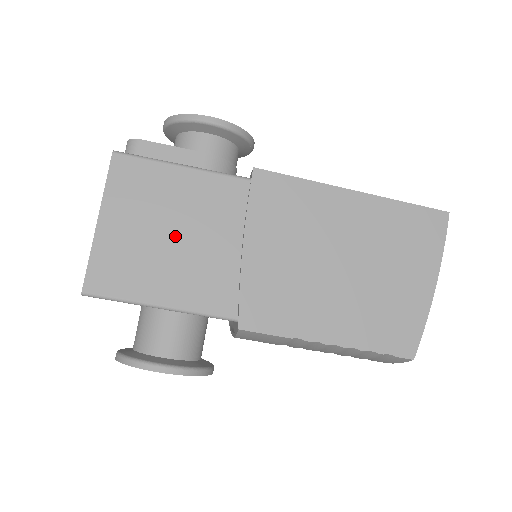
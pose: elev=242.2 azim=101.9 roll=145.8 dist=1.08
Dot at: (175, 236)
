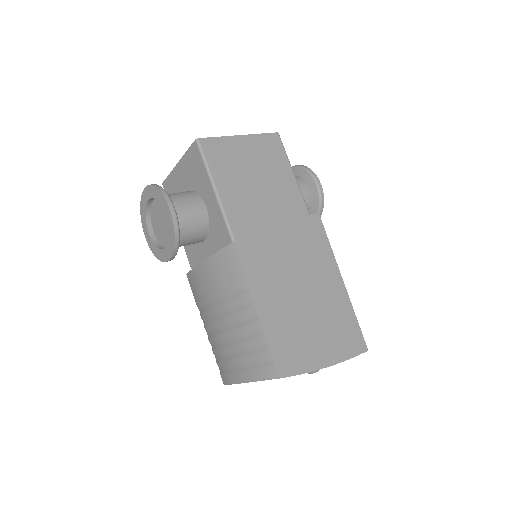
Dot at: (258, 183)
